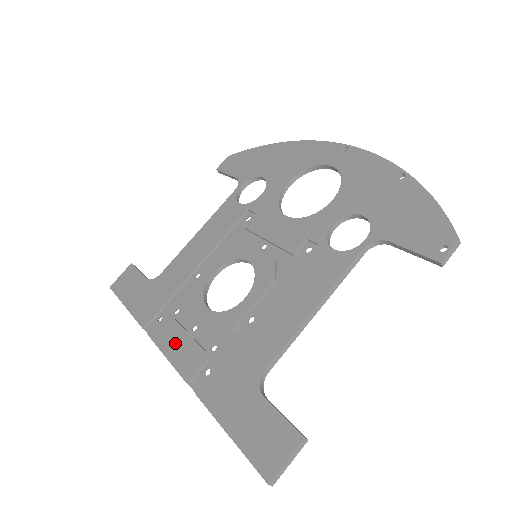
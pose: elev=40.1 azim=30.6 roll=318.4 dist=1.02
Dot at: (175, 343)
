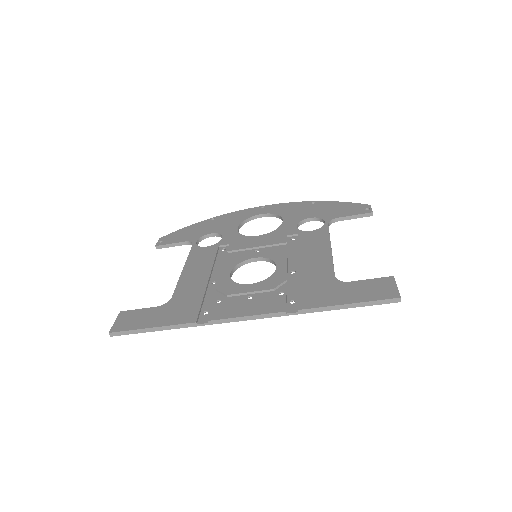
Dot at: (245, 307)
